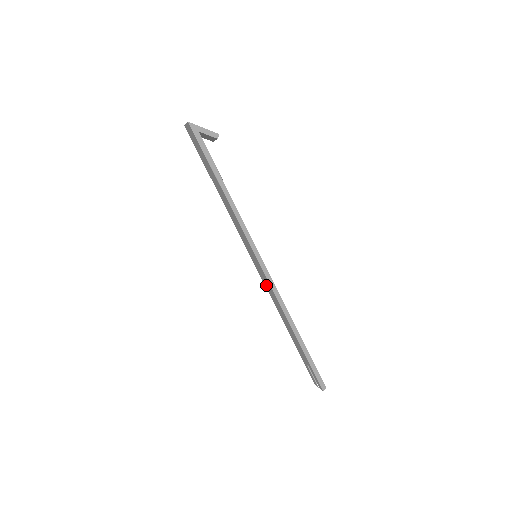
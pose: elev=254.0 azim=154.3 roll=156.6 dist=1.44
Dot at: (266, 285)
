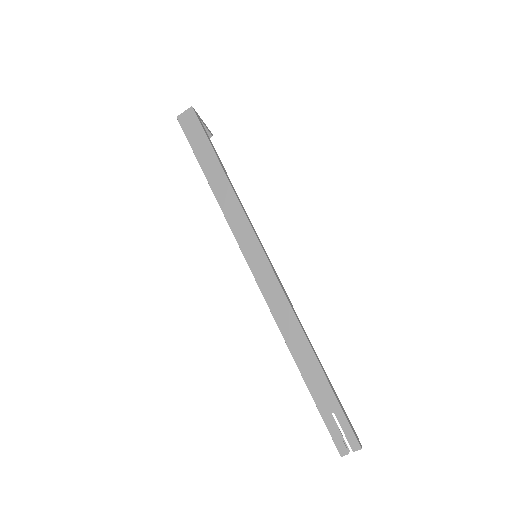
Dot at: (269, 294)
